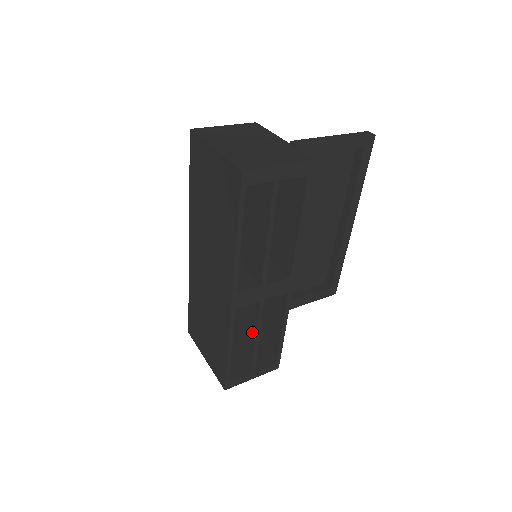
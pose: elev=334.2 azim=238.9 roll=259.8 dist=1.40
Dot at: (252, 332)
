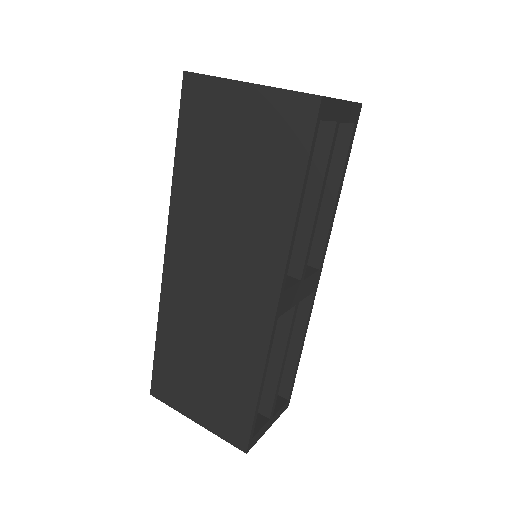
Dot at: (275, 356)
